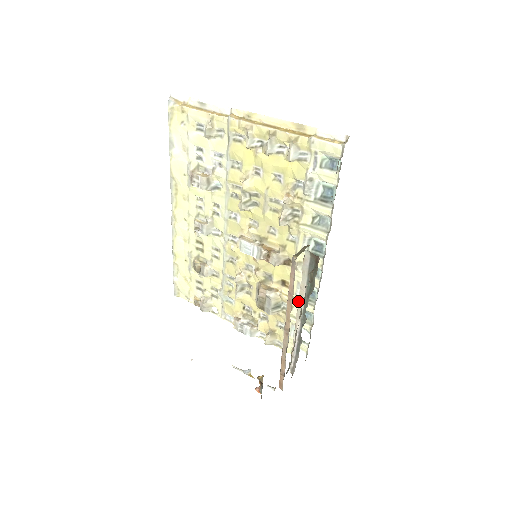
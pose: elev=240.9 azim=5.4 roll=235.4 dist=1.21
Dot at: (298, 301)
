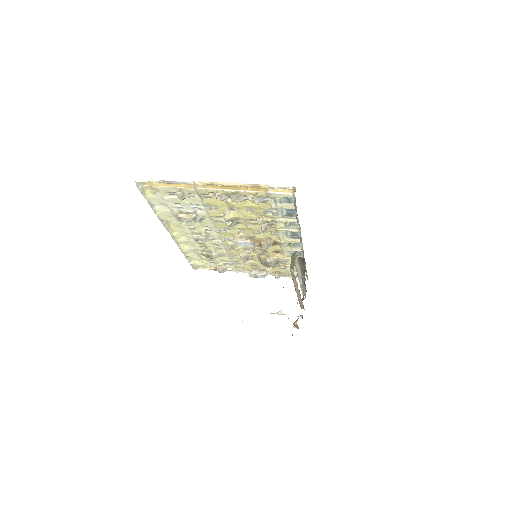
Dot at: occluded
